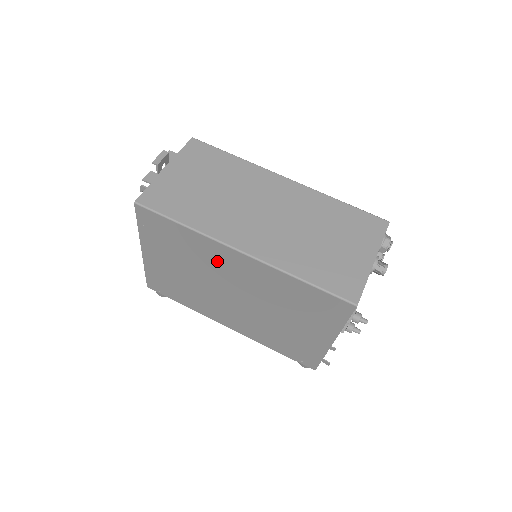
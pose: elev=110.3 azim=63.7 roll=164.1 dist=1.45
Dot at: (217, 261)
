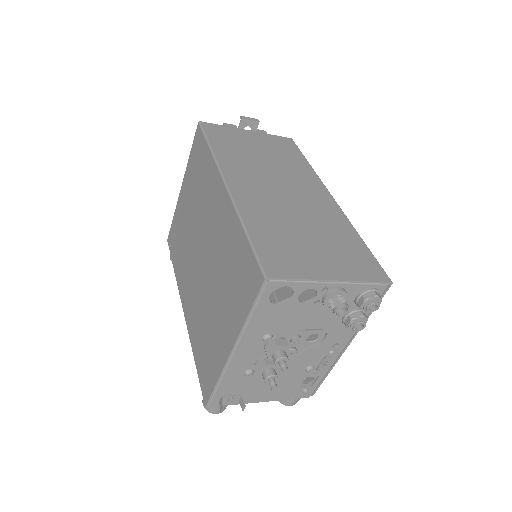
Dot at: (210, 199)
